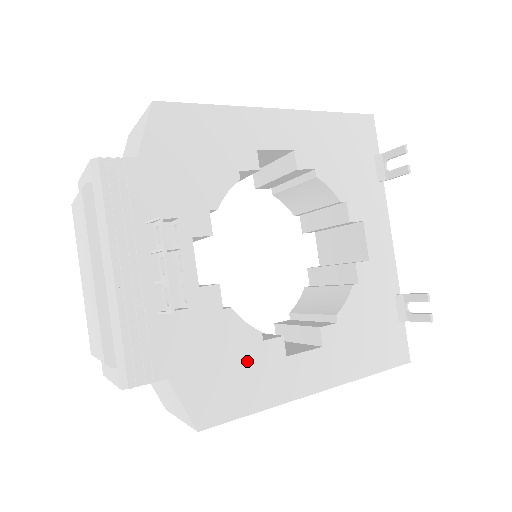
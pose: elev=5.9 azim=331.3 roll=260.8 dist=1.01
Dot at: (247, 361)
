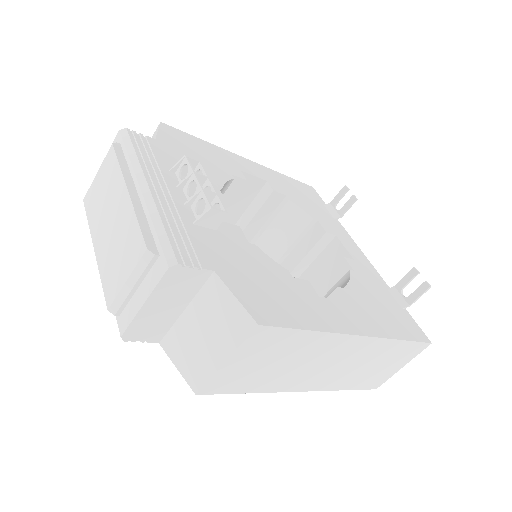
Dot at: (284, 286)
